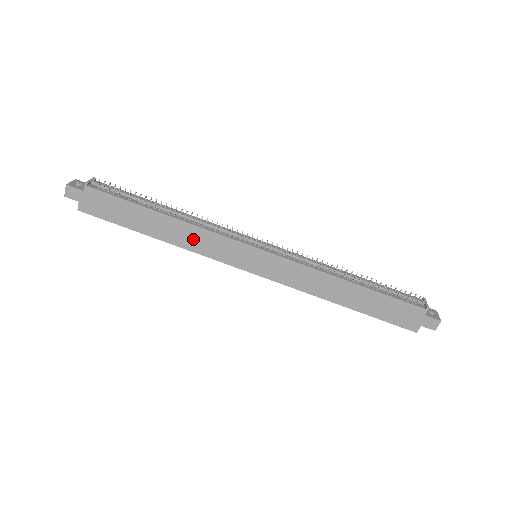
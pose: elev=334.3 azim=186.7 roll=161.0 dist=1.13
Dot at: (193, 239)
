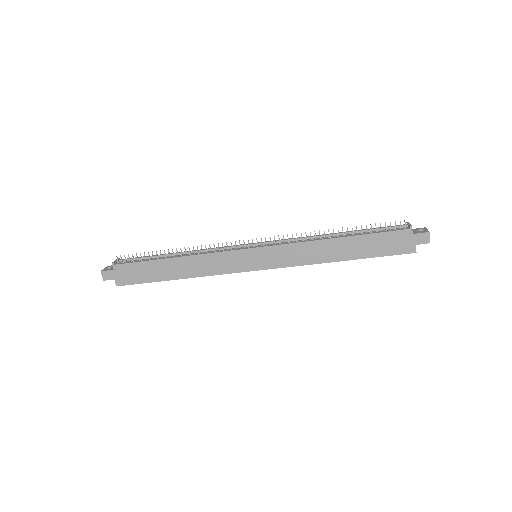
Dot at: (203, 266)
